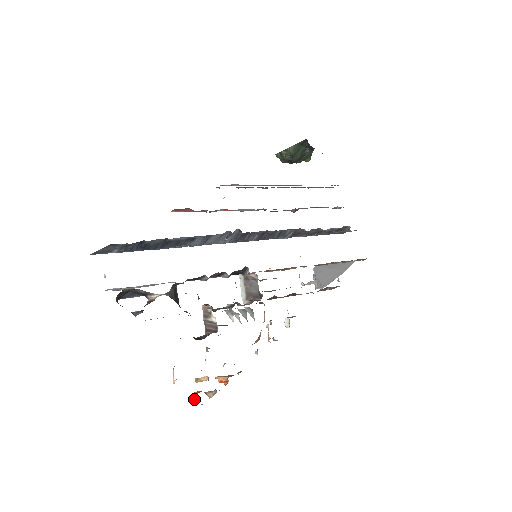
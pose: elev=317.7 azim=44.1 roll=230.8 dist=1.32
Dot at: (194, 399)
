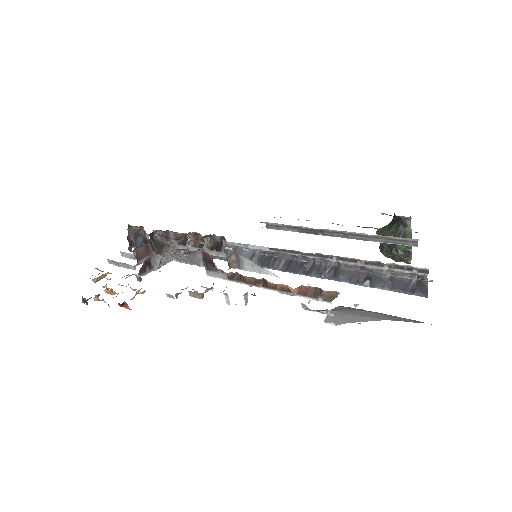
Dot at: occluded
